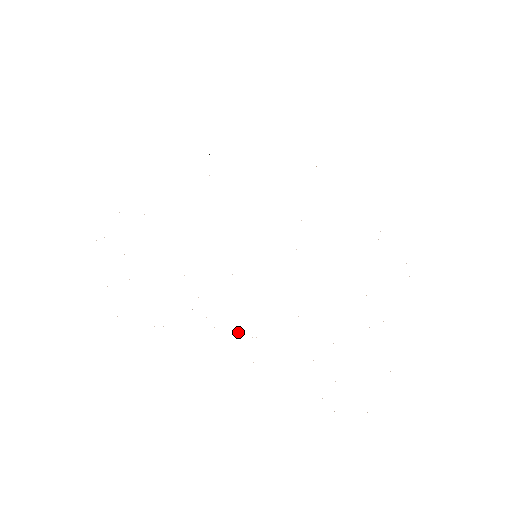
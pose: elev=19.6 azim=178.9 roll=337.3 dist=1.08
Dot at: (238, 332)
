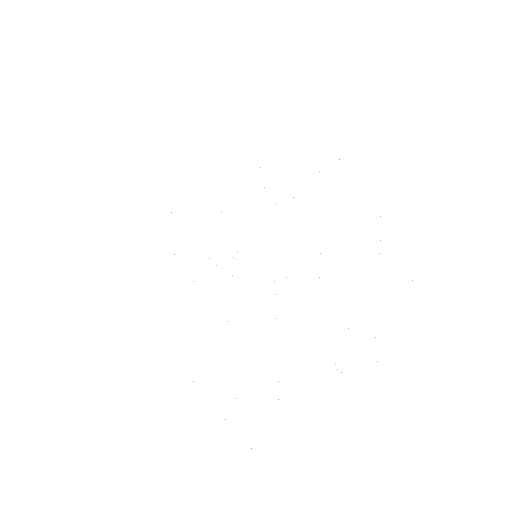
Dot at: occluded
